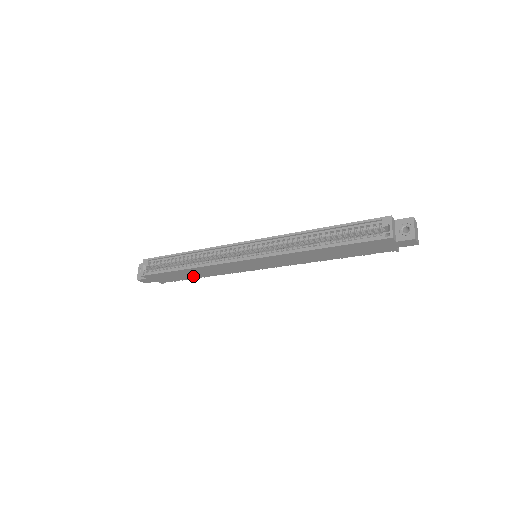
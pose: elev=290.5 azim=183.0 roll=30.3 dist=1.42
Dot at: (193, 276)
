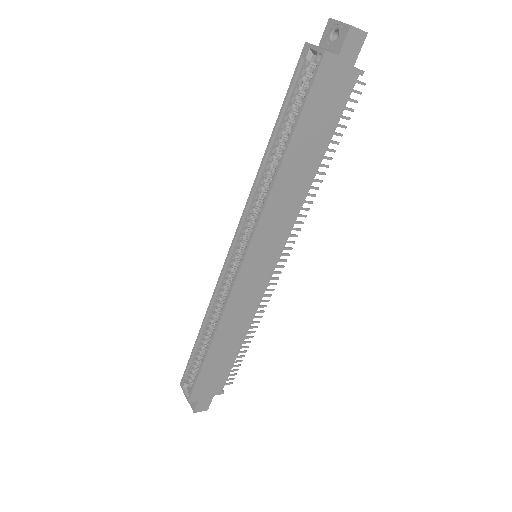
Dot at: (233, 349)
